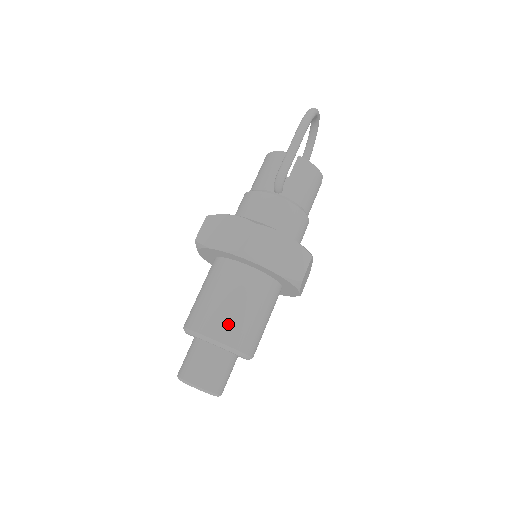
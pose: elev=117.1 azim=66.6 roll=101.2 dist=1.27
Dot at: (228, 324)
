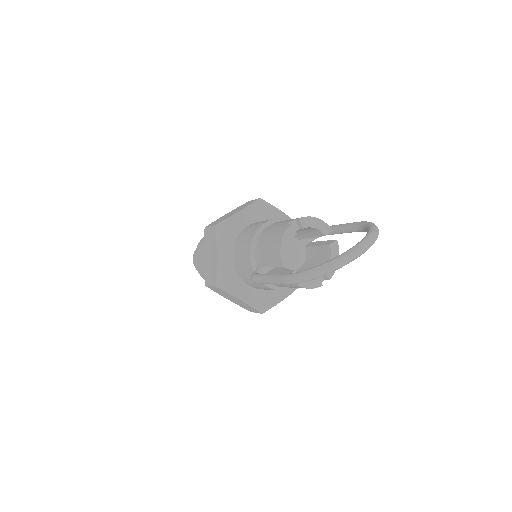
Dot at: occluded
